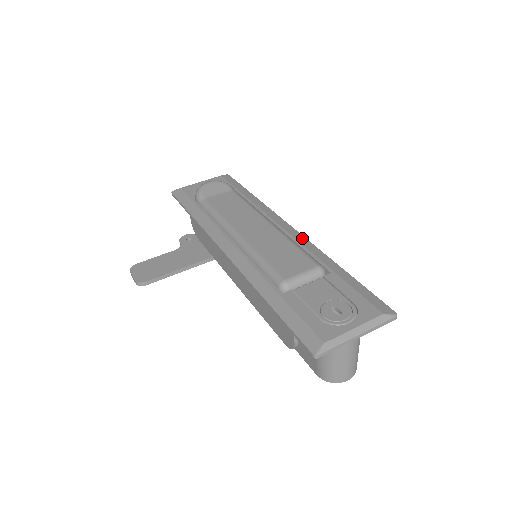
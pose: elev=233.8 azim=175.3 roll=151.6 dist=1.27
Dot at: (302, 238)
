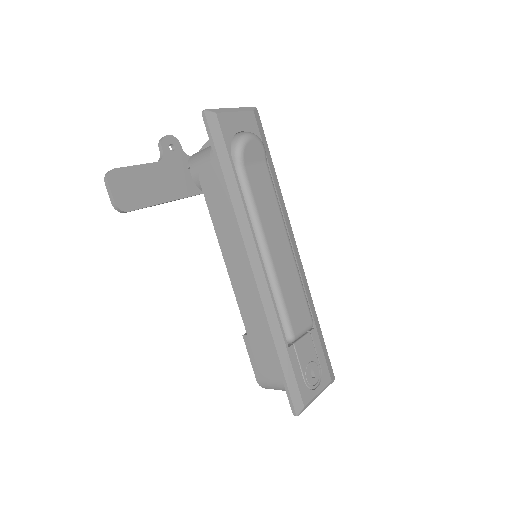
Dot at: (303, 271)
